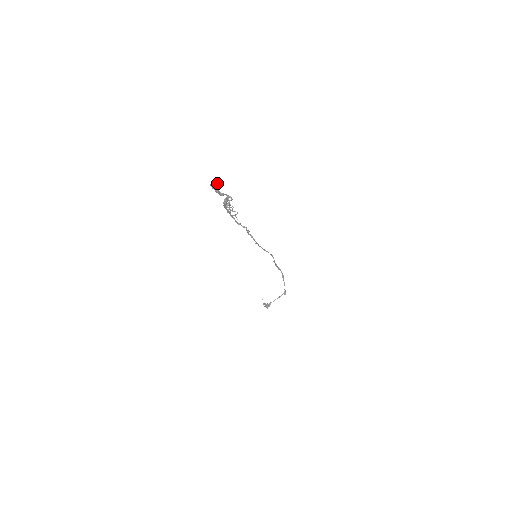
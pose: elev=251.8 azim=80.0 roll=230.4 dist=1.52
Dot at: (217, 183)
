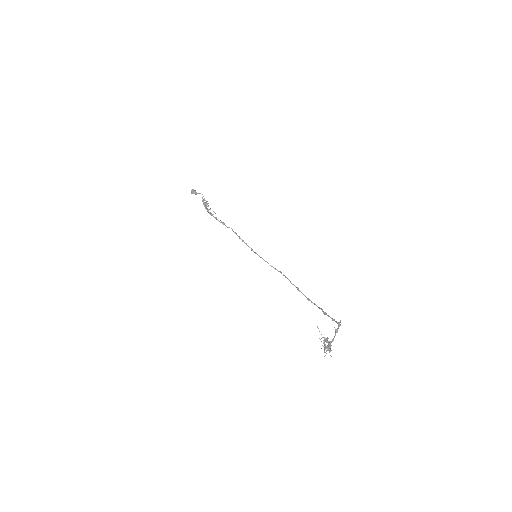
Dot at: occluded
